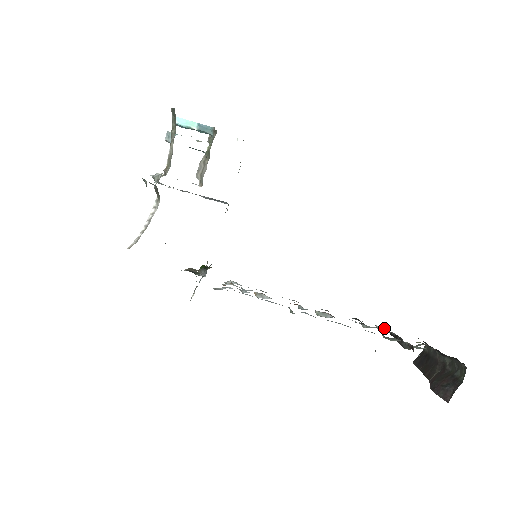
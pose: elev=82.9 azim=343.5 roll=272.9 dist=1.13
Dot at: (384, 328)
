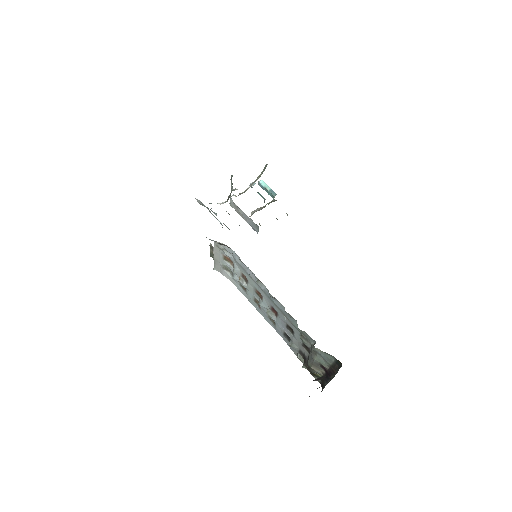
Dot at: (302, 357)
